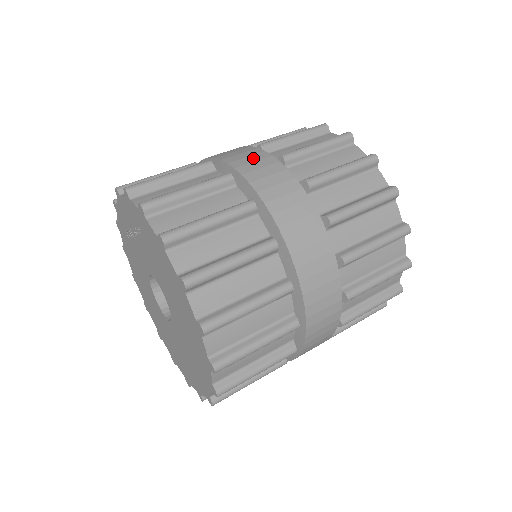
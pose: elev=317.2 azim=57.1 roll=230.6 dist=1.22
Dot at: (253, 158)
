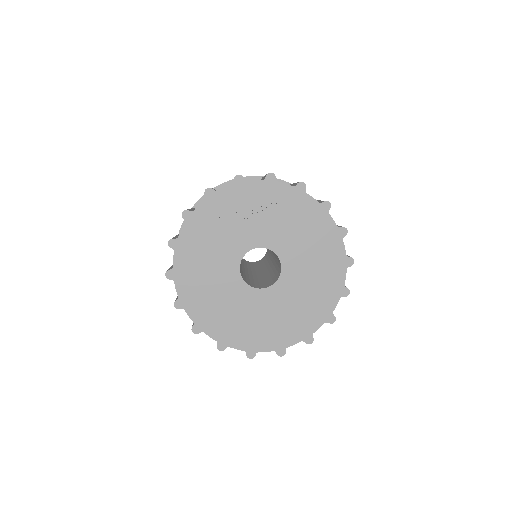
Dot at: occluded
